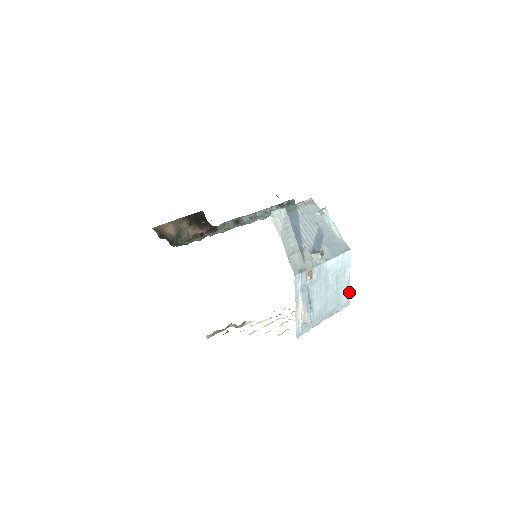
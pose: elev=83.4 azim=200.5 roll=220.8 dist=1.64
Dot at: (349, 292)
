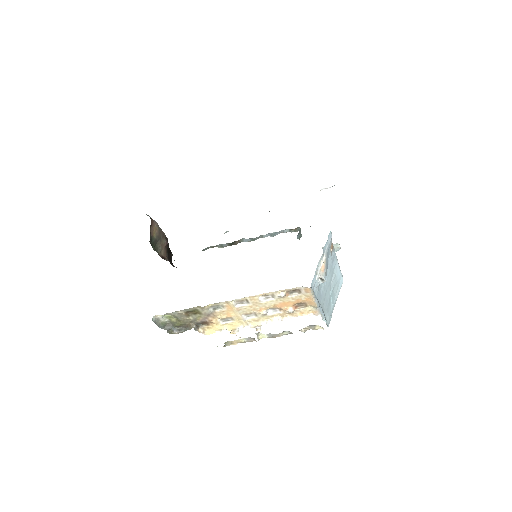
Dot at: (331, 316)
